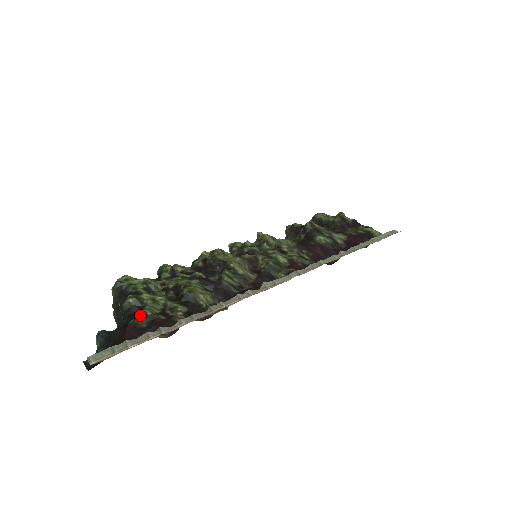
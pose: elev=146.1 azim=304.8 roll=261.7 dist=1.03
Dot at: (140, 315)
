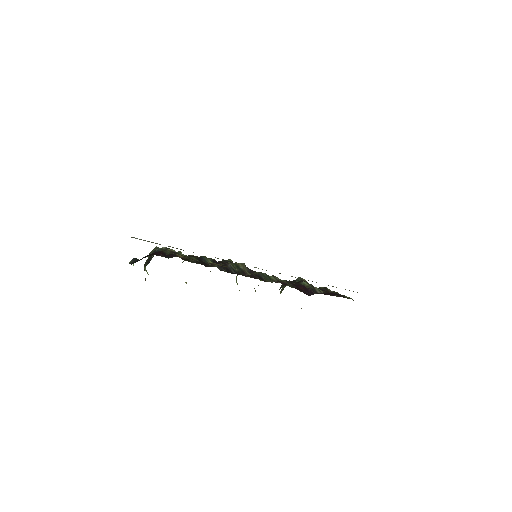
Dot at: (168, 249)
